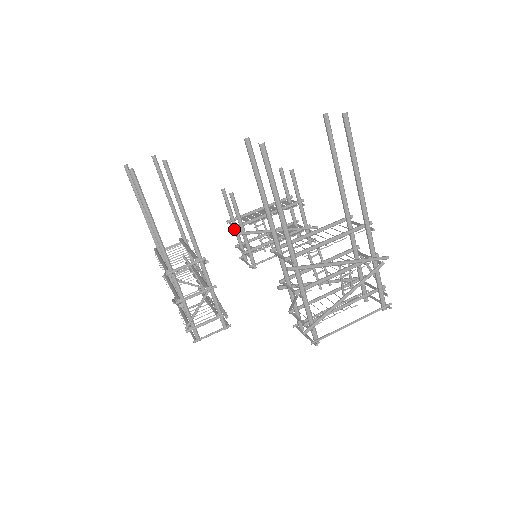
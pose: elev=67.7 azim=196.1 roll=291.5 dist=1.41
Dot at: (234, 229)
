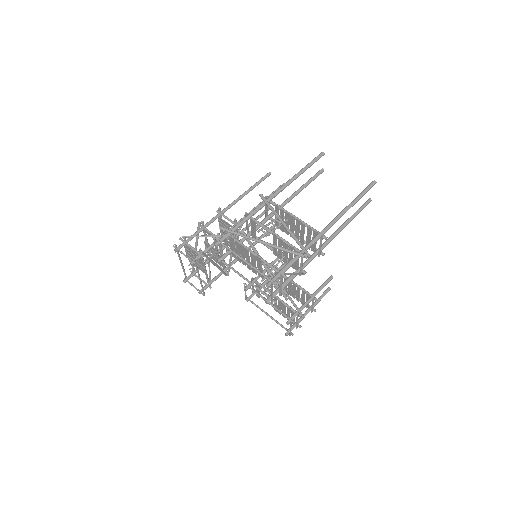
Dot at: (266, 280)
